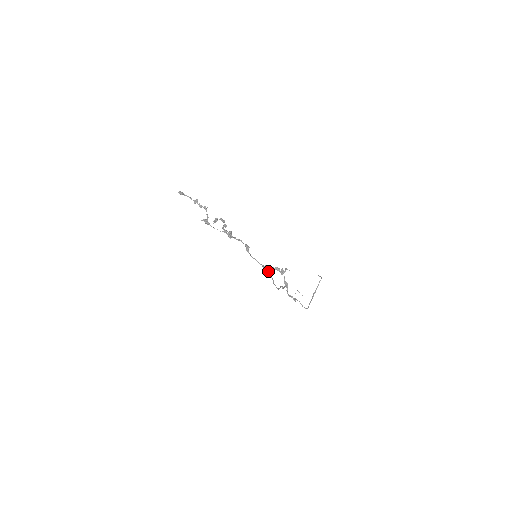
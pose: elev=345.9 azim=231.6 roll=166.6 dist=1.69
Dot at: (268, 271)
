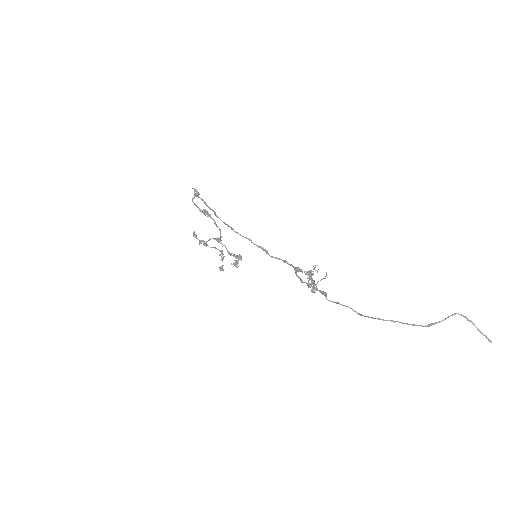
Dot at: occluded
